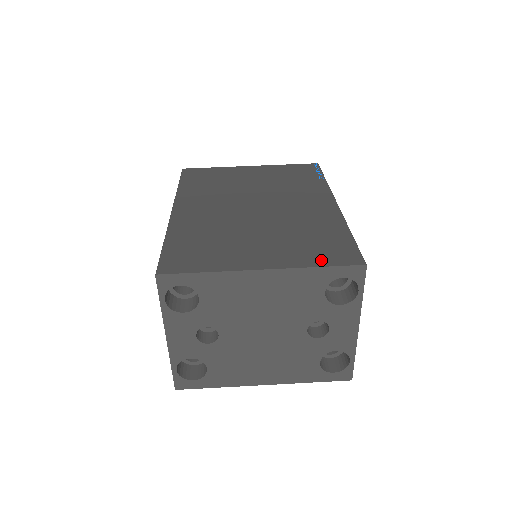
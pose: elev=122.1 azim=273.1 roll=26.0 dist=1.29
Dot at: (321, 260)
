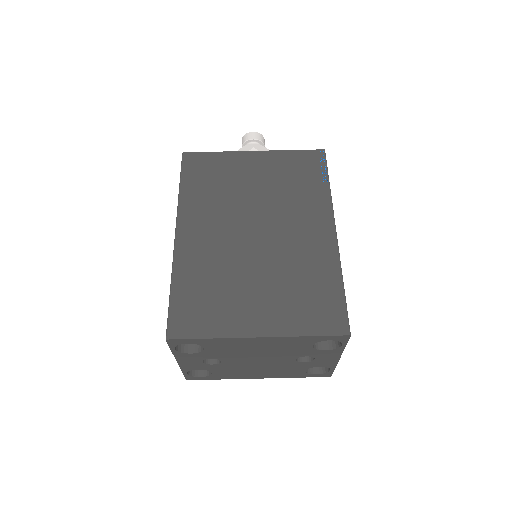
Dot at: (311, 326)
